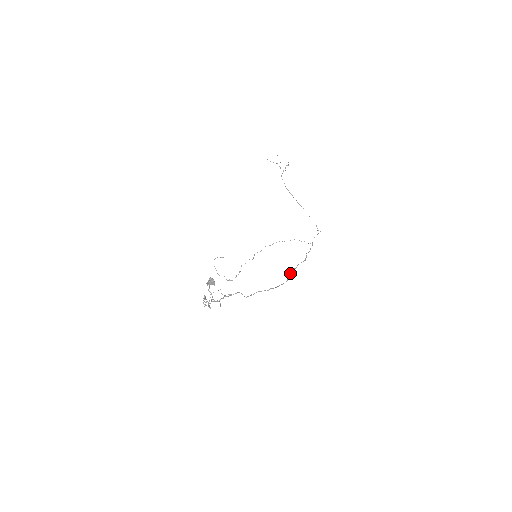
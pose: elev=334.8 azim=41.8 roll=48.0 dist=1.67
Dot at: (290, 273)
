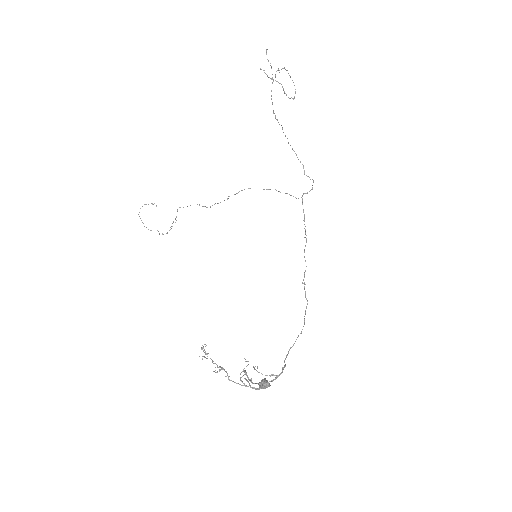
Dot at: occluded
